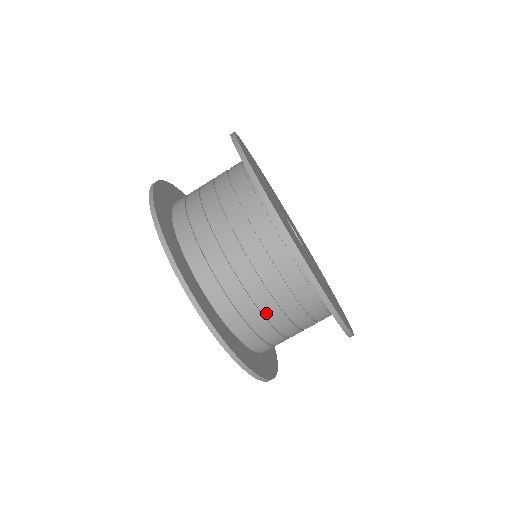
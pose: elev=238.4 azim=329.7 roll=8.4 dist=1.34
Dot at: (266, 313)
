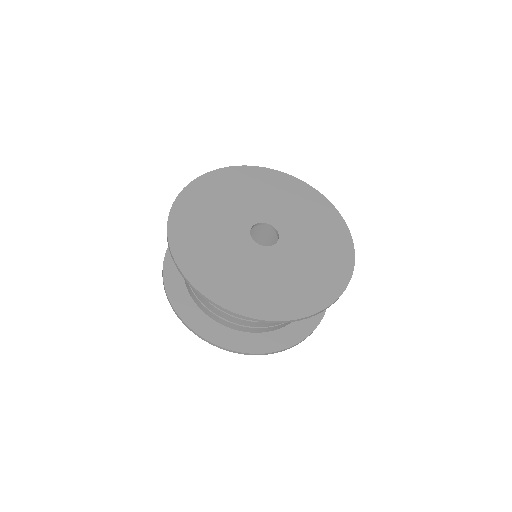
Dot at: occluded
